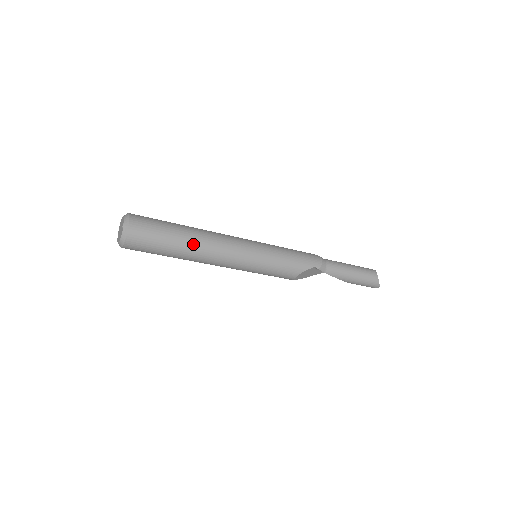
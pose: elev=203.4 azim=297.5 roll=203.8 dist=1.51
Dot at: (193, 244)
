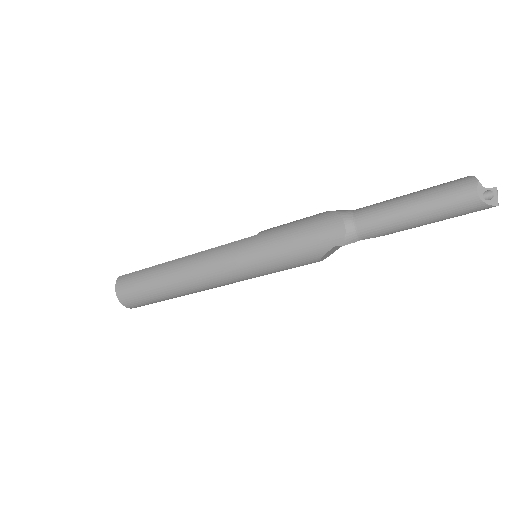
Dot at: (176, 290)
